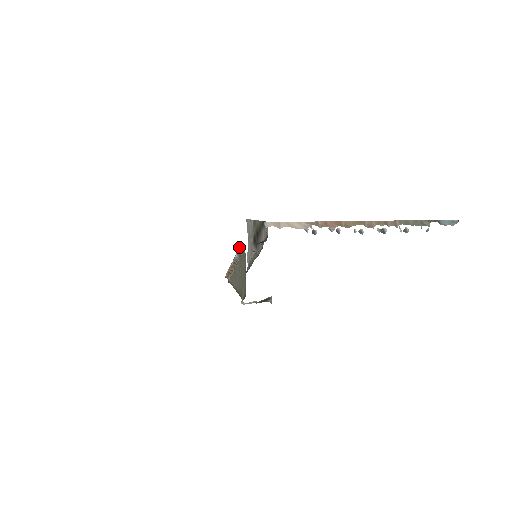
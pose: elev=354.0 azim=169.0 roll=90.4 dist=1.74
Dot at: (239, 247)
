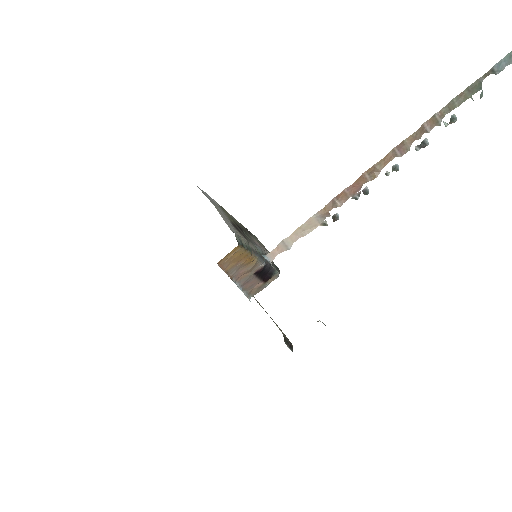
Dot at: occluded
